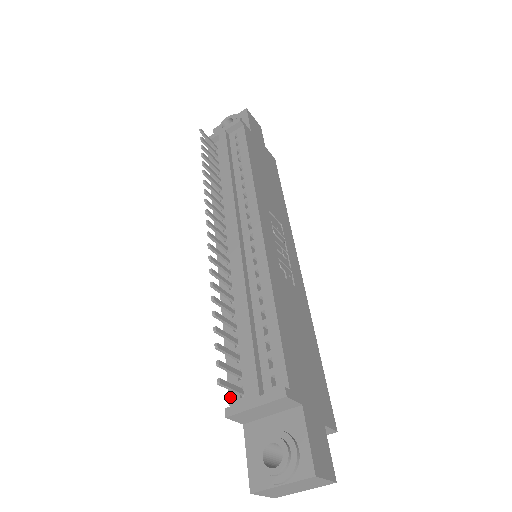
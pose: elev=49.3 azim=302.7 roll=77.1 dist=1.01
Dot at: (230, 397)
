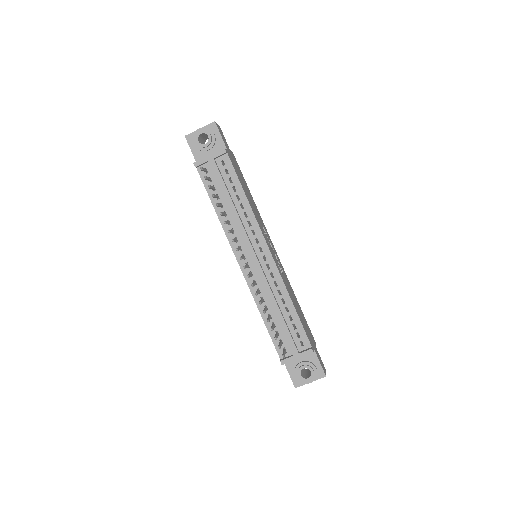
Dot at: (278, 353)
